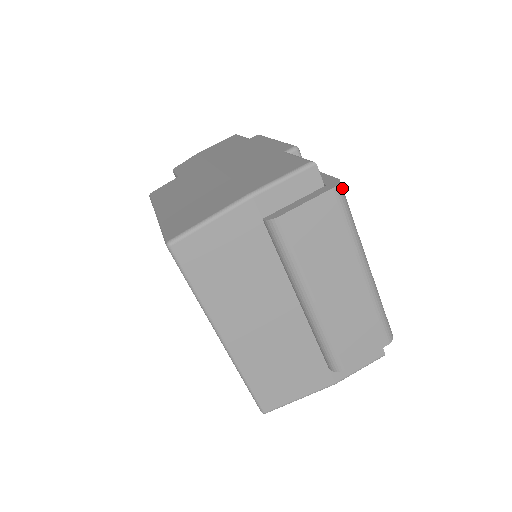
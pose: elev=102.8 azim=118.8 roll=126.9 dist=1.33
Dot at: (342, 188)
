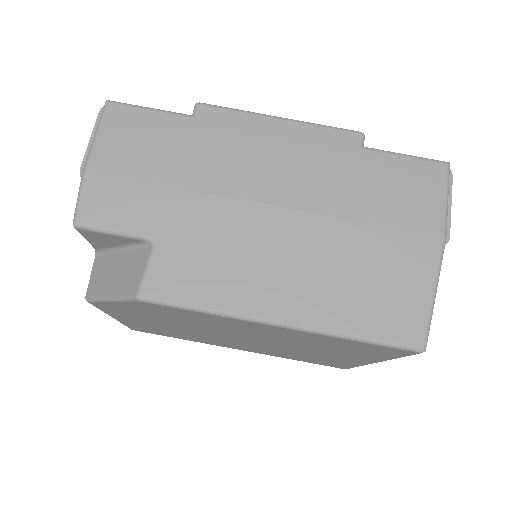
Dot at: occluded
